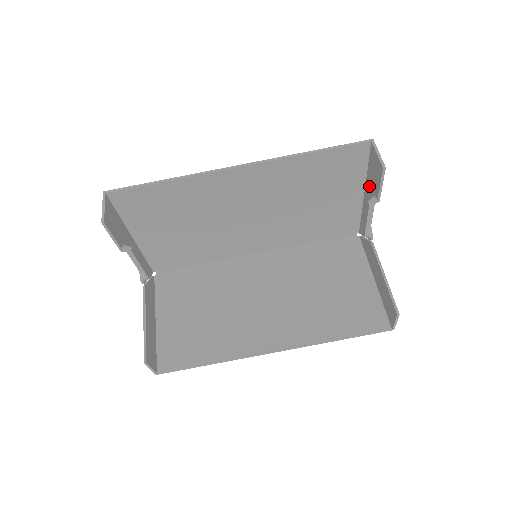
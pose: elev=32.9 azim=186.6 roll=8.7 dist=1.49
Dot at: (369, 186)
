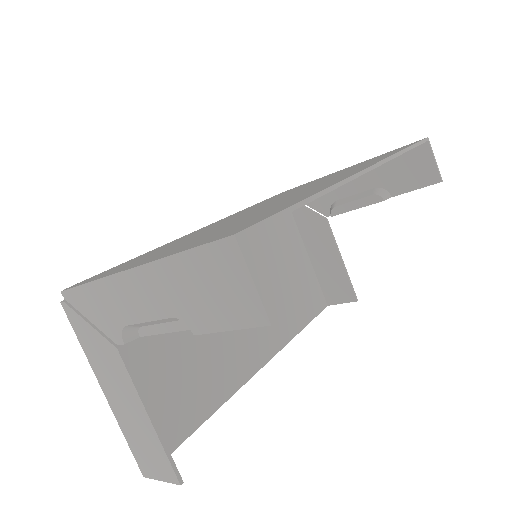
Dot at: (376, 173)
